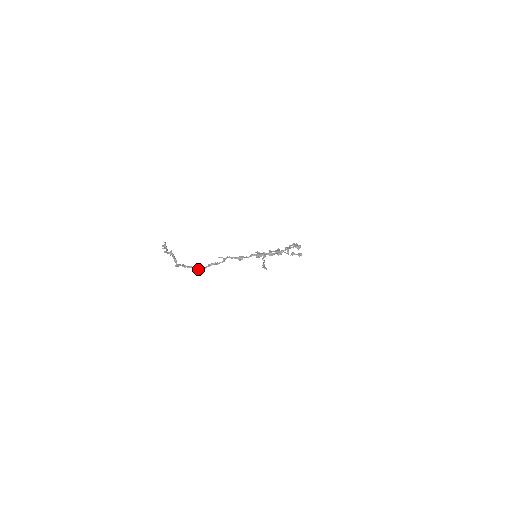
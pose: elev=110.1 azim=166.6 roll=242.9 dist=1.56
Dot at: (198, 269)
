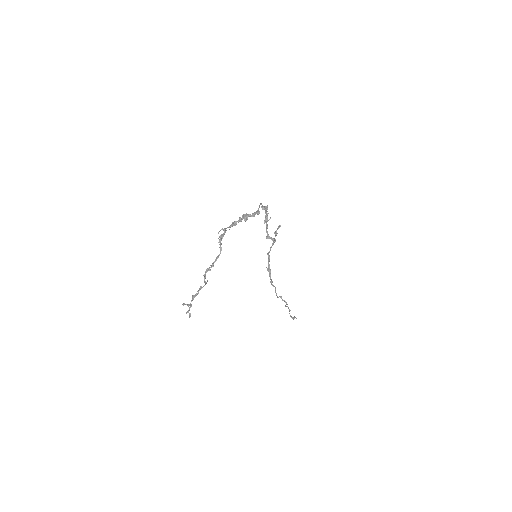
Dot at: (218, 256)
